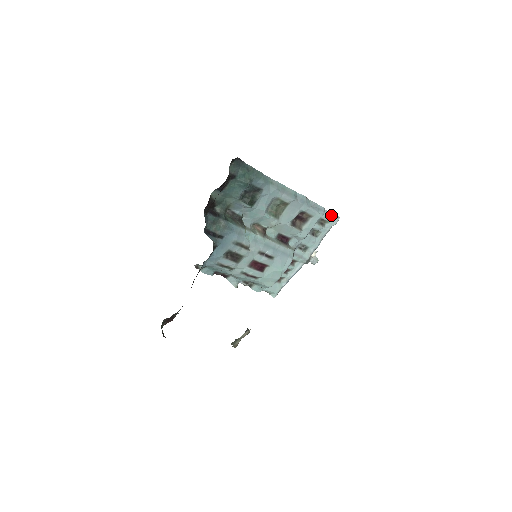
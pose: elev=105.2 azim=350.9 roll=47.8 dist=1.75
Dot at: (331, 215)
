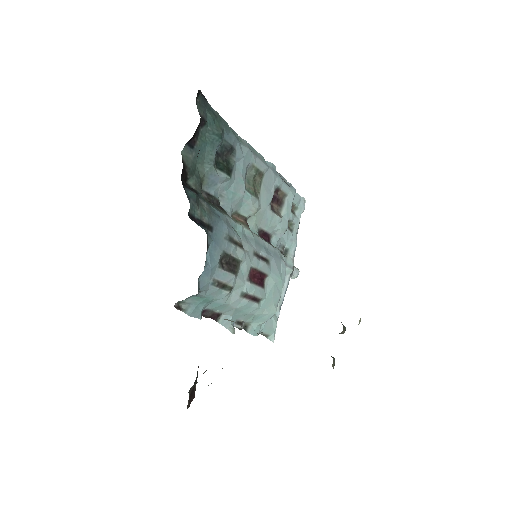
Dot at: (298, 197)
